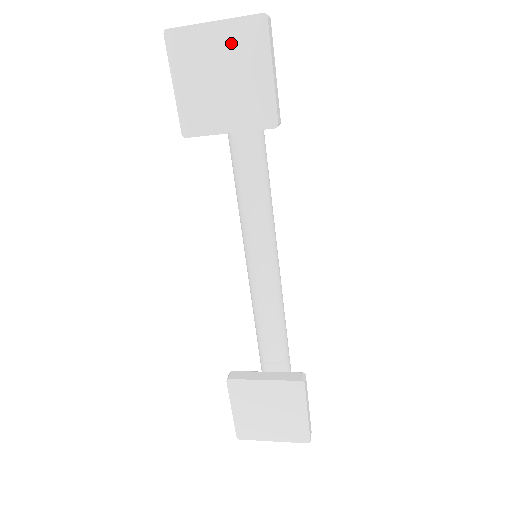
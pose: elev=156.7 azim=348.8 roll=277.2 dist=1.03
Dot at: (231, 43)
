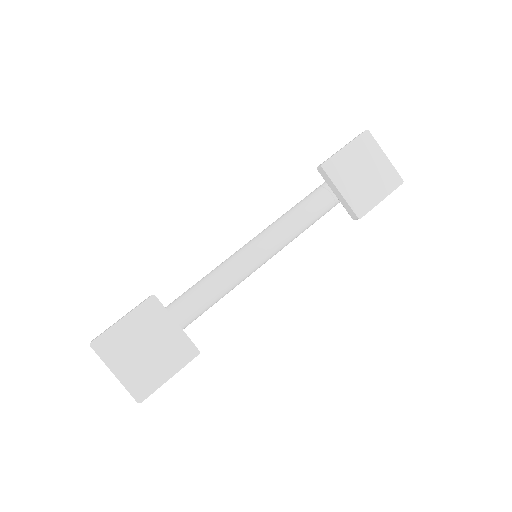
Dot at: (382, 170)
